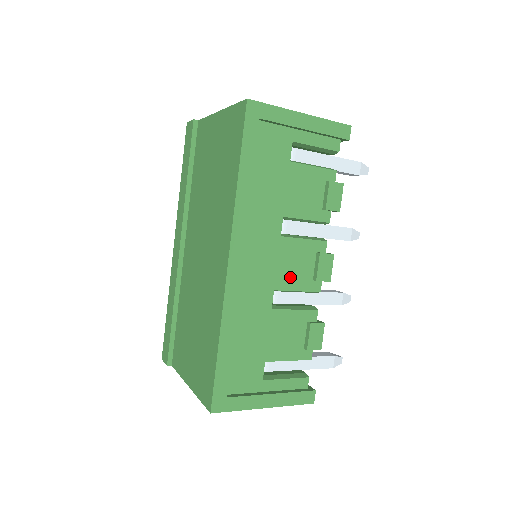
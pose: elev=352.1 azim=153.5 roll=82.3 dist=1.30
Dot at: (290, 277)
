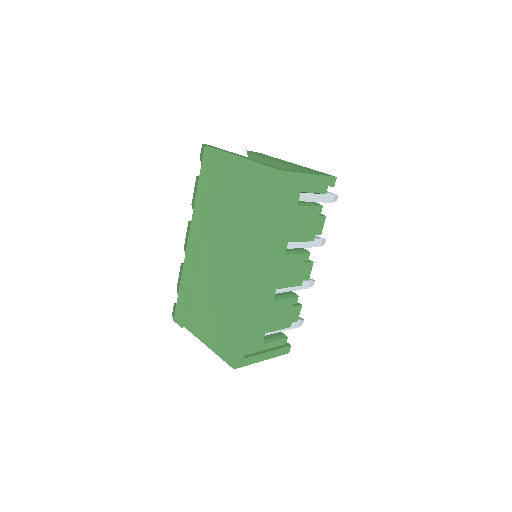
Dot at: (286, 279)
